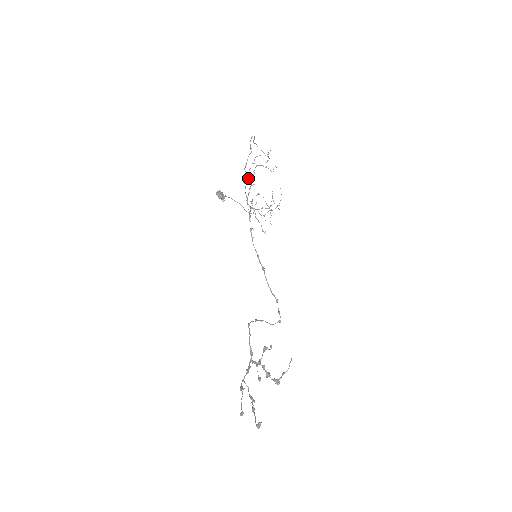
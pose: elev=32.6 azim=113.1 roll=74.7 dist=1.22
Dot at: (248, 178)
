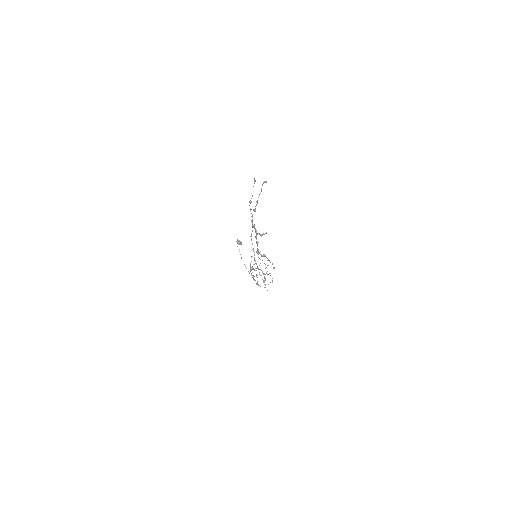
Dot at: occluded
